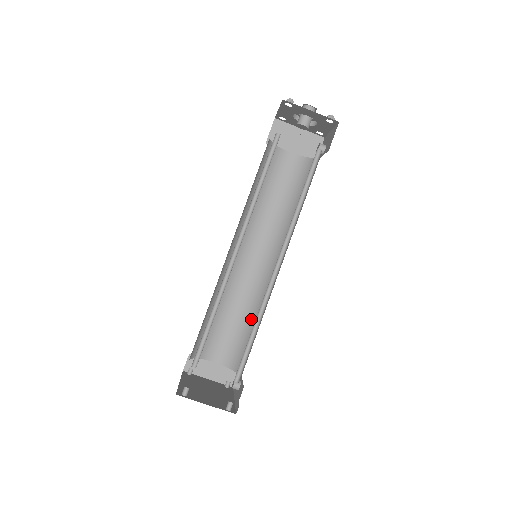
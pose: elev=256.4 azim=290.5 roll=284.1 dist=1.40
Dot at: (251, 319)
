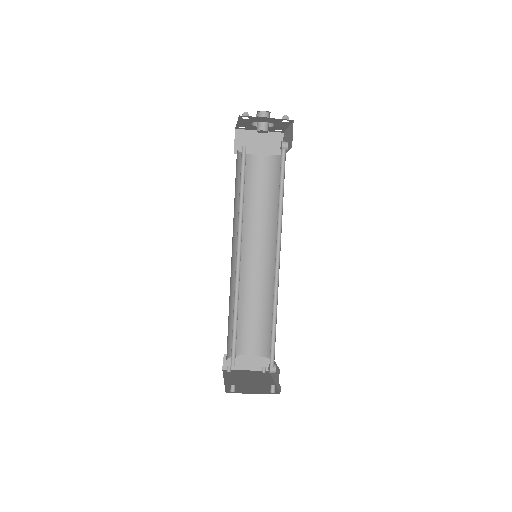
Dot at: (267, 310)
